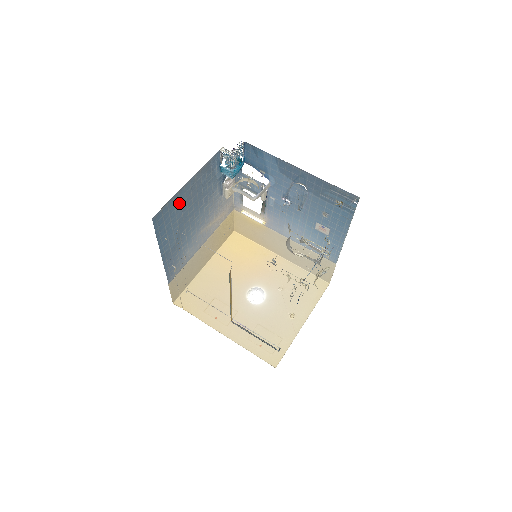
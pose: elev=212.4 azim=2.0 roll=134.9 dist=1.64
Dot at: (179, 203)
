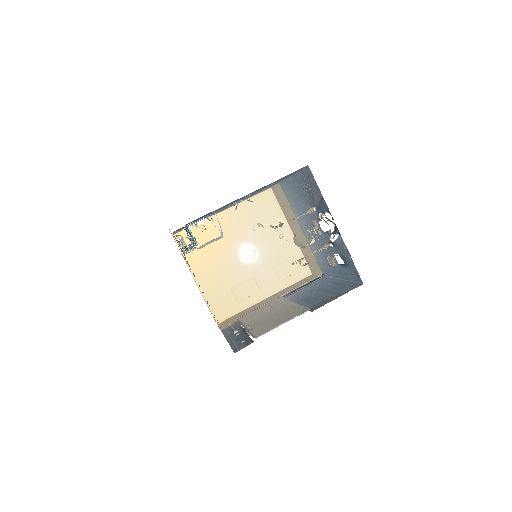
Dot at: occluded
